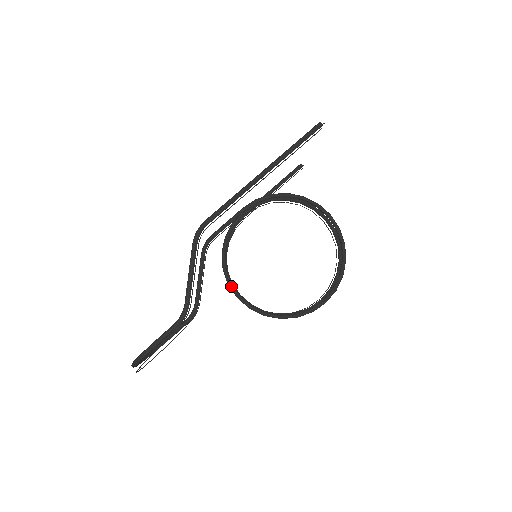
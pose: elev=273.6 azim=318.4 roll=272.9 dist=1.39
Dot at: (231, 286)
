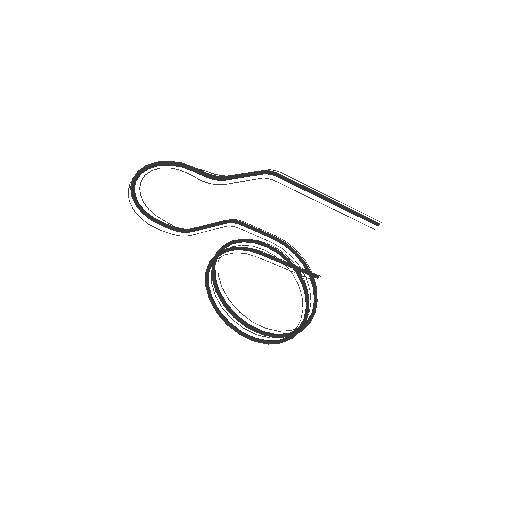
Dot at: (217, 256)
